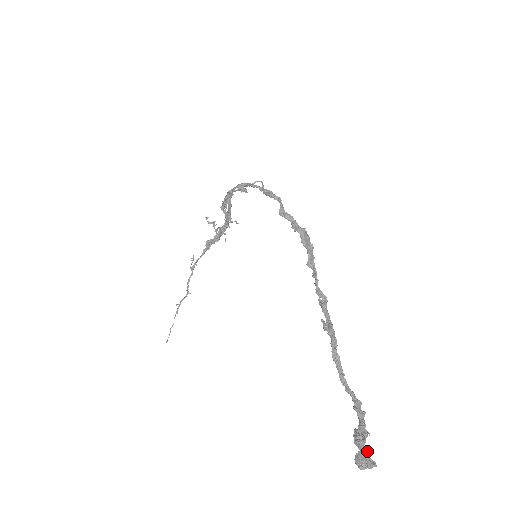
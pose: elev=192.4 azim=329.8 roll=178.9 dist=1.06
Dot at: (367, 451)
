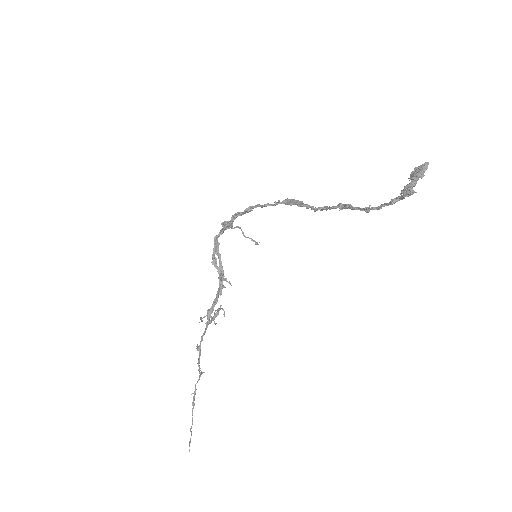
Dot at: (417, 178)
